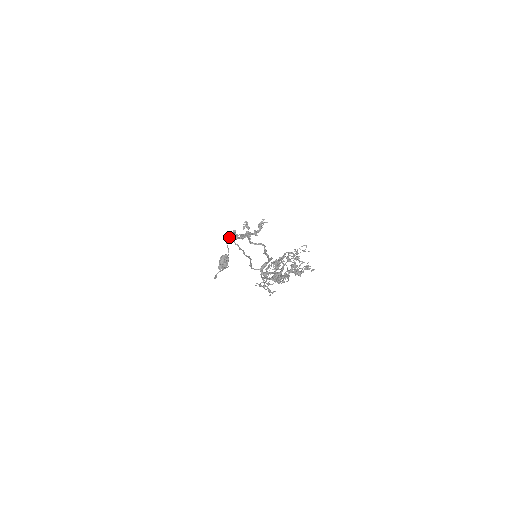
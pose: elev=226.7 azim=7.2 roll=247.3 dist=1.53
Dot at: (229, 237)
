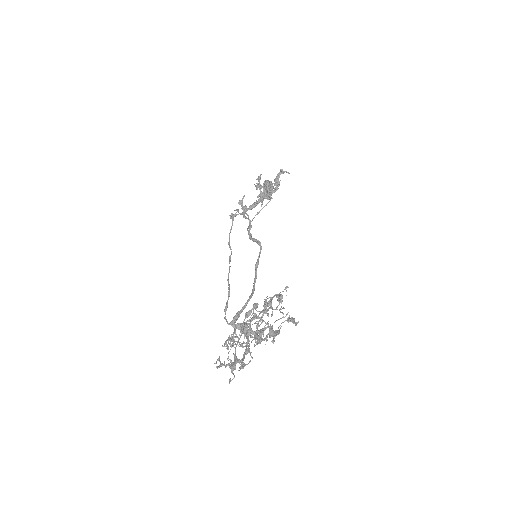
Dot at: (231, 217)
